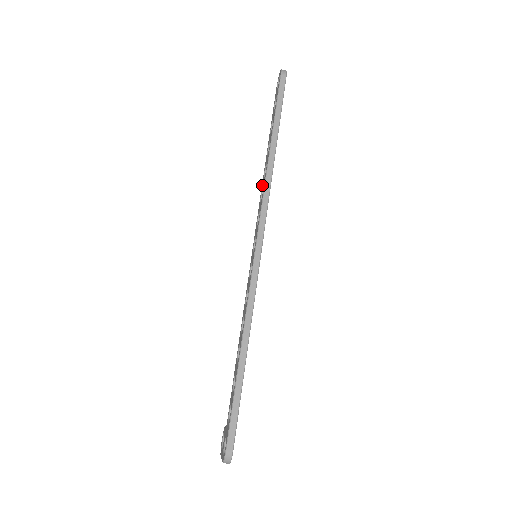
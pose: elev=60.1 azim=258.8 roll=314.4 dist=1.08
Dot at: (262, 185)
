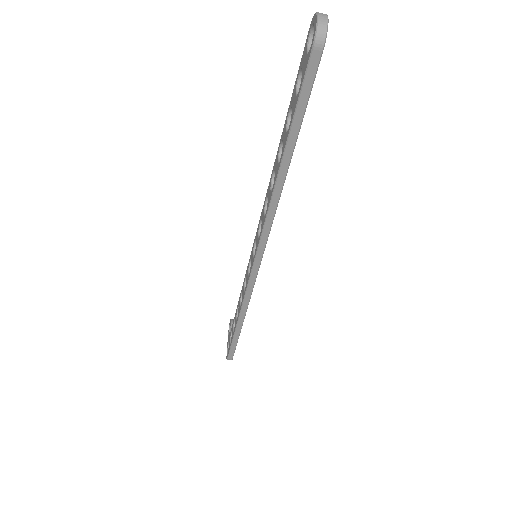
Dot at: (268, 188)
